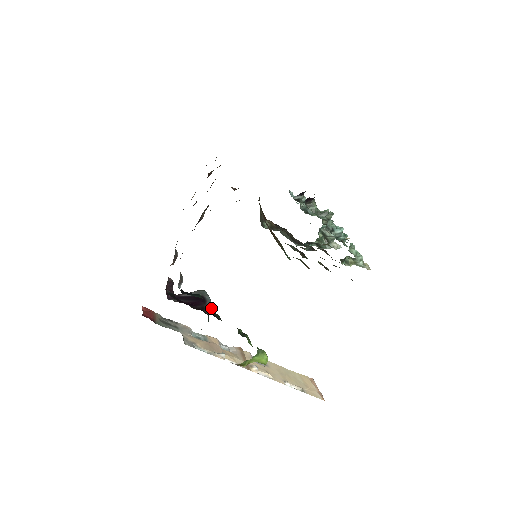
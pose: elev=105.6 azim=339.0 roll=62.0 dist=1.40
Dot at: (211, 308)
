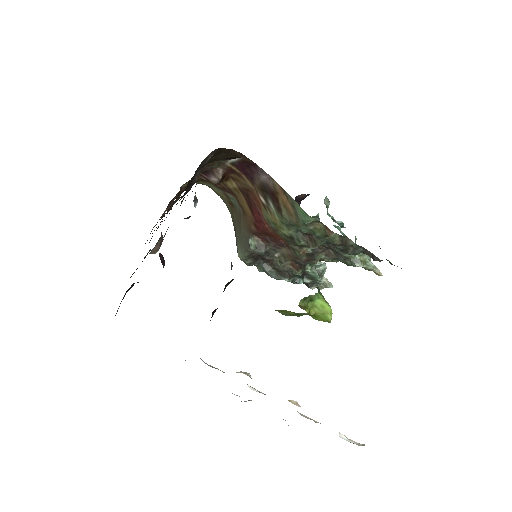
Dot at: (231, 264)
